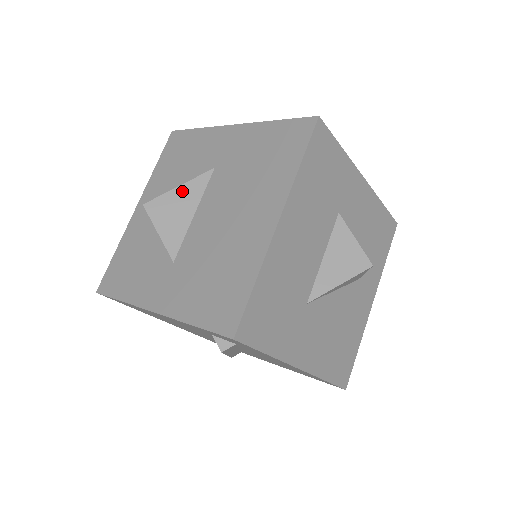
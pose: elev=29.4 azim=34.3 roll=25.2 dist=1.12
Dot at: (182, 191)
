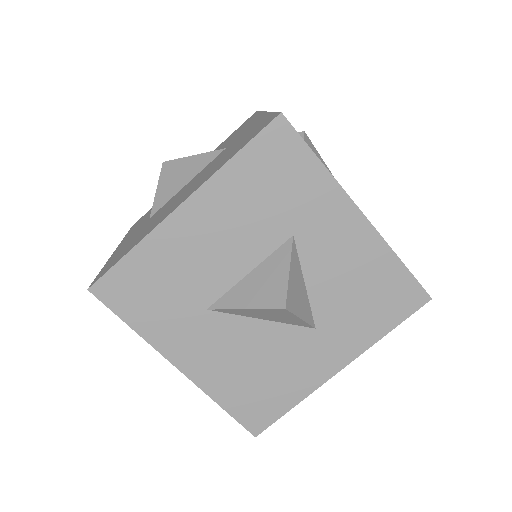
Dot at: (192, 160)
